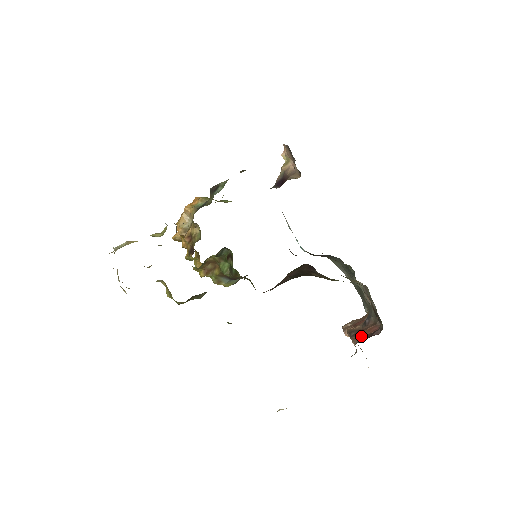
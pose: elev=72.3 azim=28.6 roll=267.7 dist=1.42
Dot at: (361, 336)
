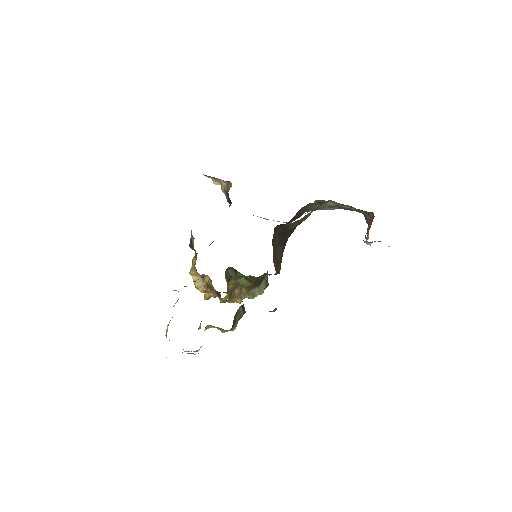
Dot at: occluded
